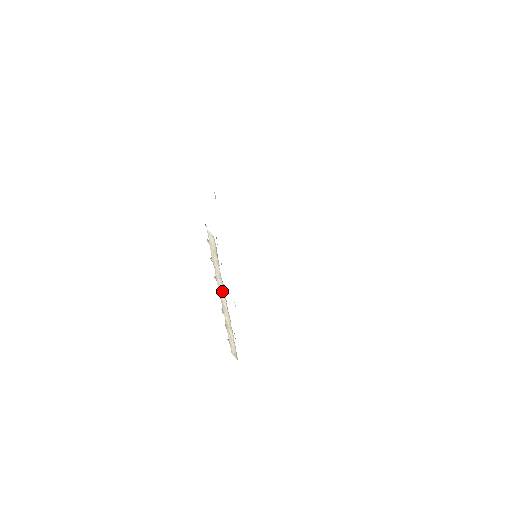
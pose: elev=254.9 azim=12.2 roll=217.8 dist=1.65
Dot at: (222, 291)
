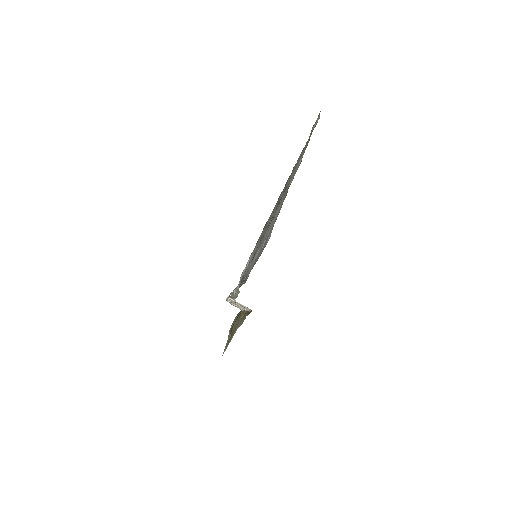
Dot at: occluded
